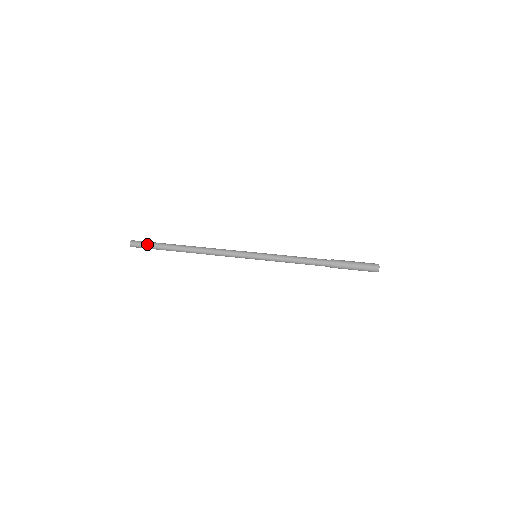
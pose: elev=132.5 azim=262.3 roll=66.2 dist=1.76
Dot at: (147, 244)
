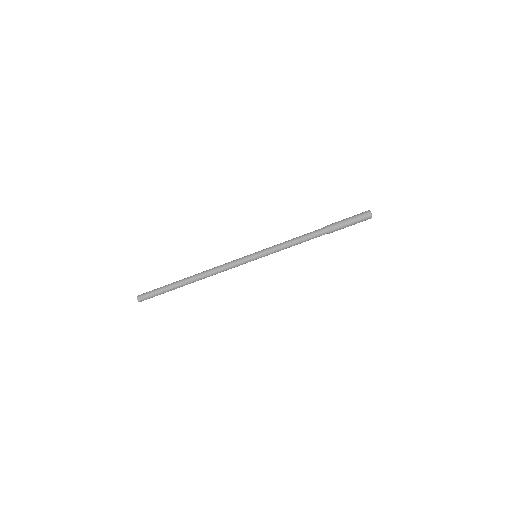
Dot at: occluded
